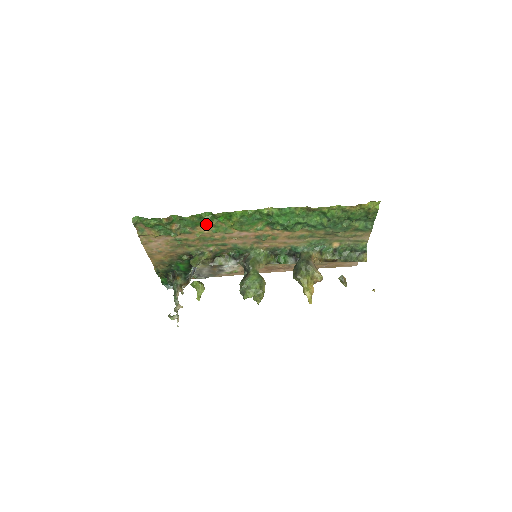
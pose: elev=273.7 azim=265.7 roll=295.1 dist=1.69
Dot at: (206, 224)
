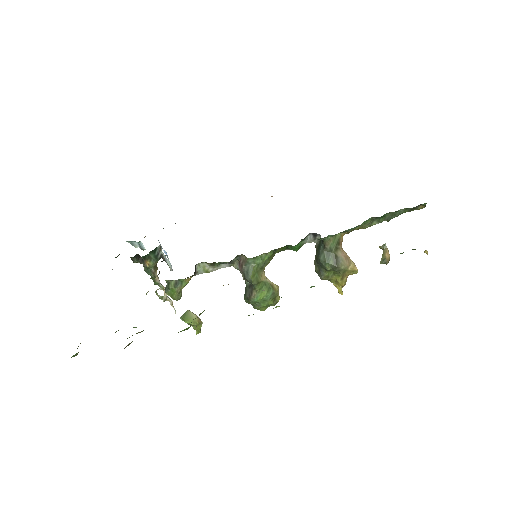
Dot at: occluded
